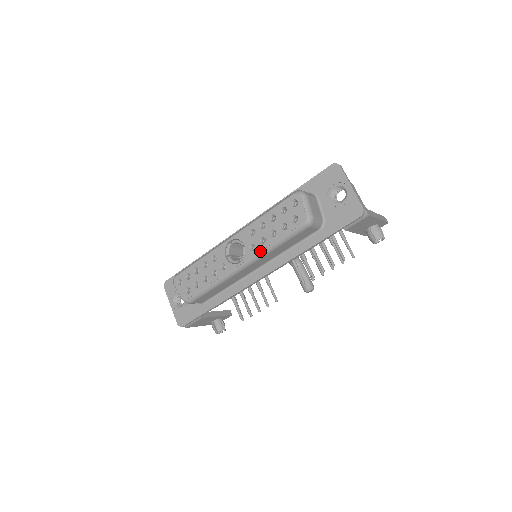
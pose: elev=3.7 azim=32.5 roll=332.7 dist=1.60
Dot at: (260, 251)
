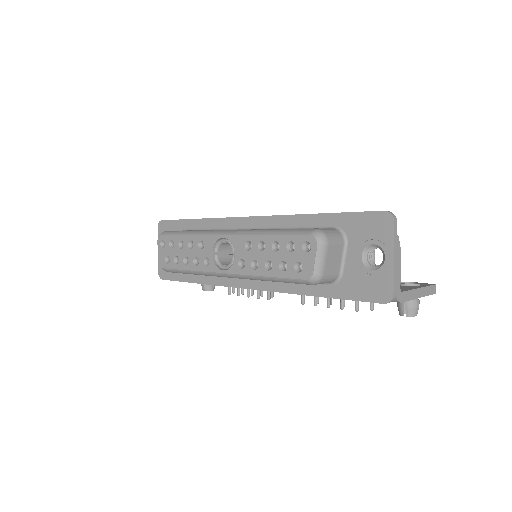
Dot at: (248, 274)
